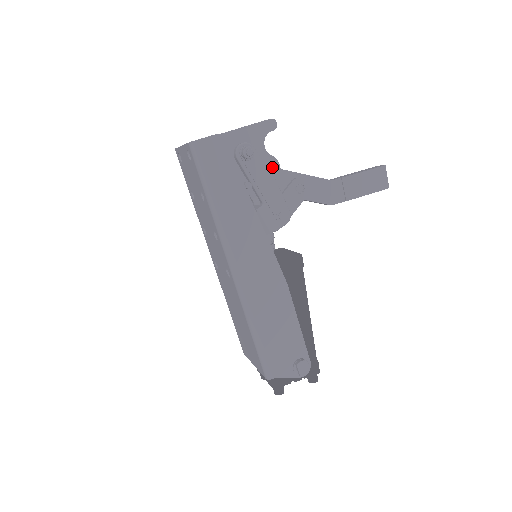
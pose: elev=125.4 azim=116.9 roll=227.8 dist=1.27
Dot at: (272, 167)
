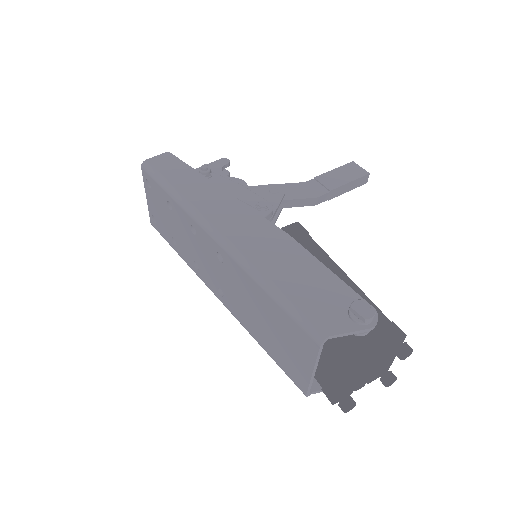
Dot at: occluded
